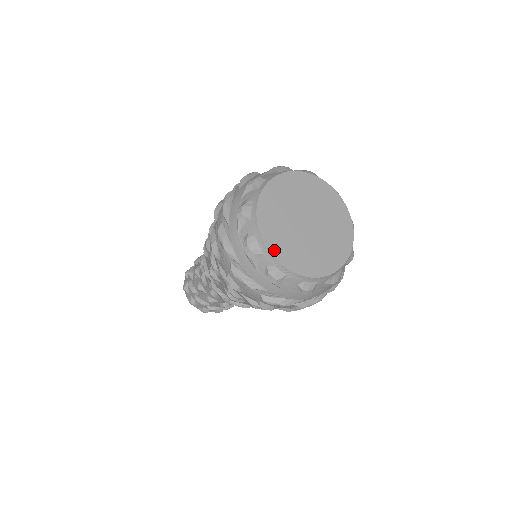
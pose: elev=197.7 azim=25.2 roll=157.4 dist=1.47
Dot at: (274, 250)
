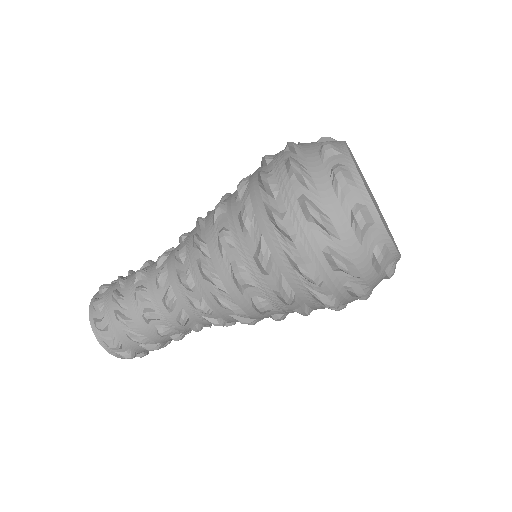
Dot at: occluded
